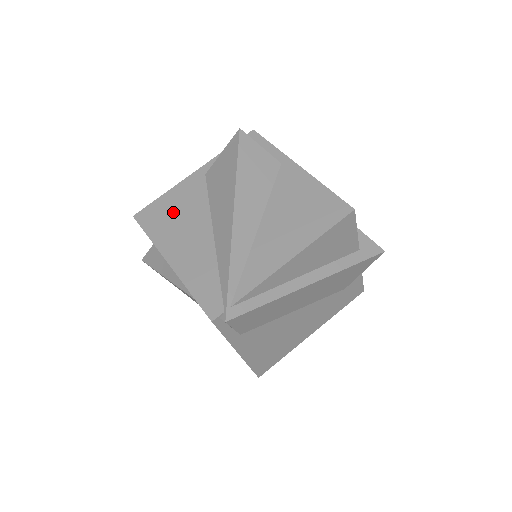
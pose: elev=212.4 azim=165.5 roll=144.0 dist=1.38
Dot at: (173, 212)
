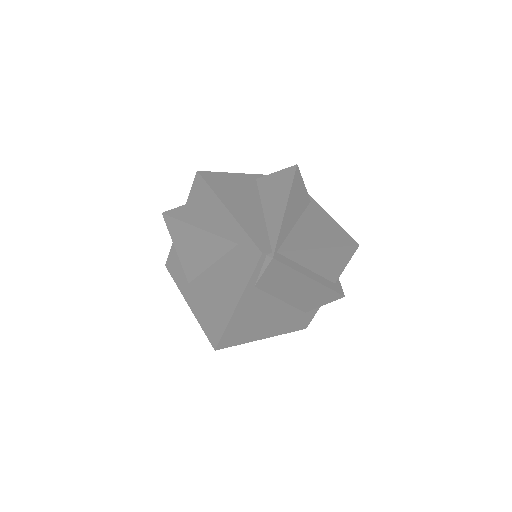
Dot at: (231, 185)
